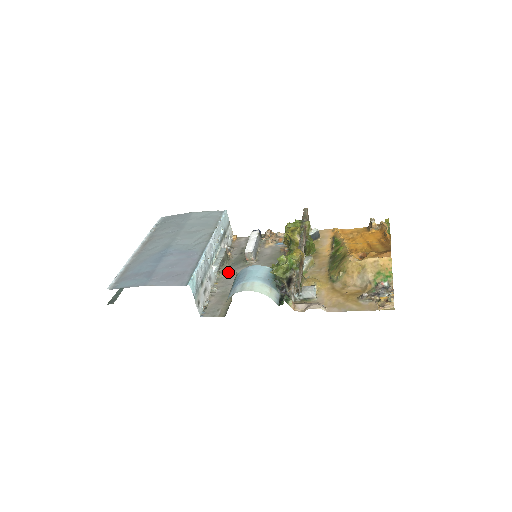
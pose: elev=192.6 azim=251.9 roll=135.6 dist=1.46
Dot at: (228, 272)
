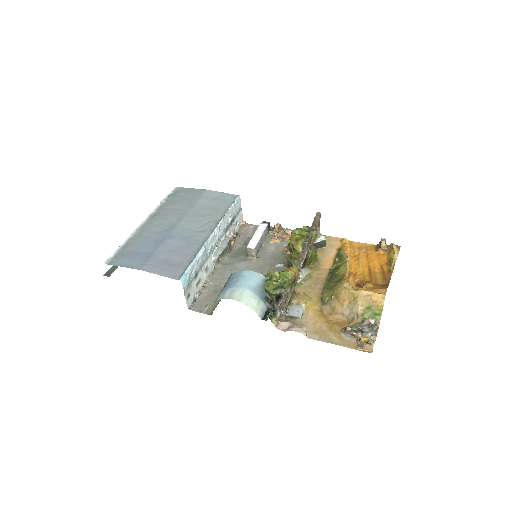
Dot at: (227, 263)
